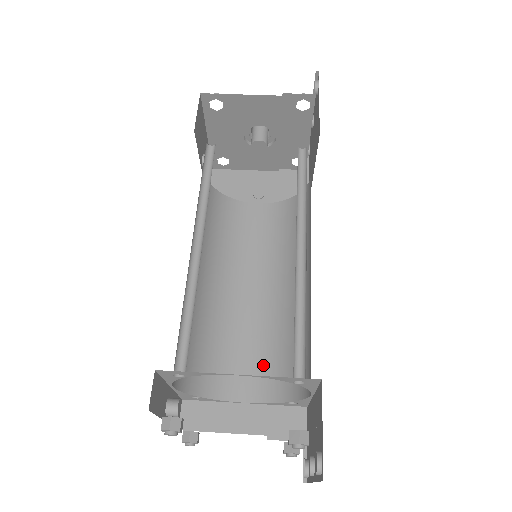
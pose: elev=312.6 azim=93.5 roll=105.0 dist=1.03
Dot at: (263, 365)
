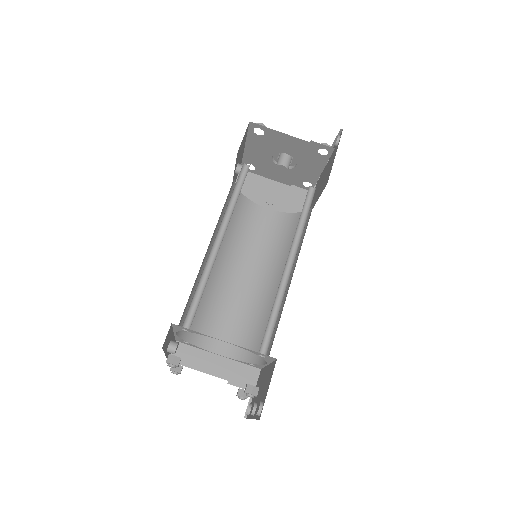
Dot at: (239, 332)
